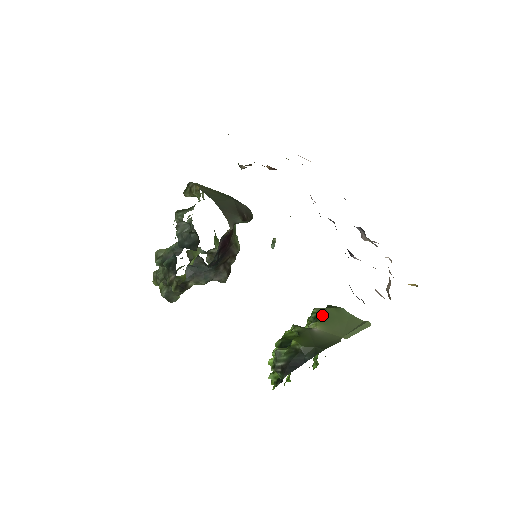
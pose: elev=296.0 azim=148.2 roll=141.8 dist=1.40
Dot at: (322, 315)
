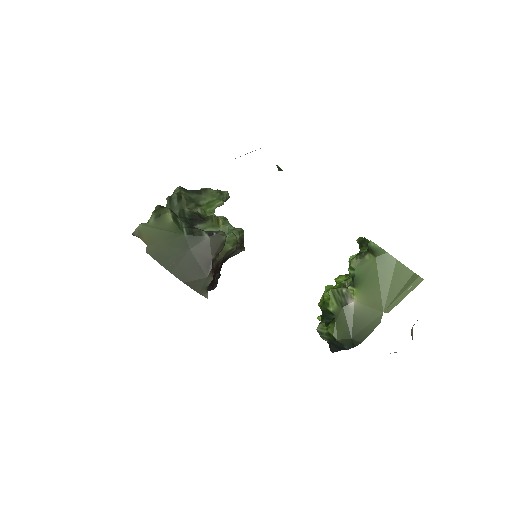
Dot at: (360, 275)
